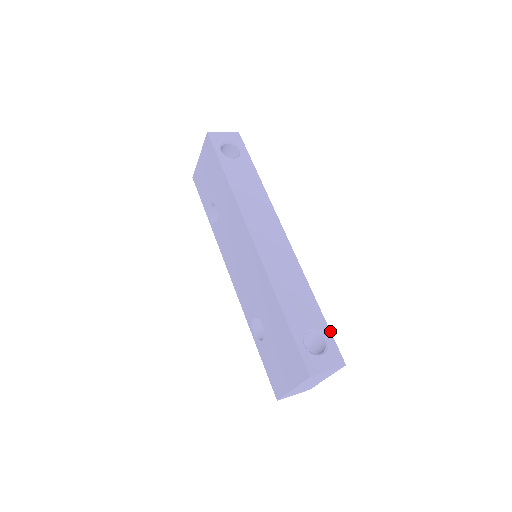
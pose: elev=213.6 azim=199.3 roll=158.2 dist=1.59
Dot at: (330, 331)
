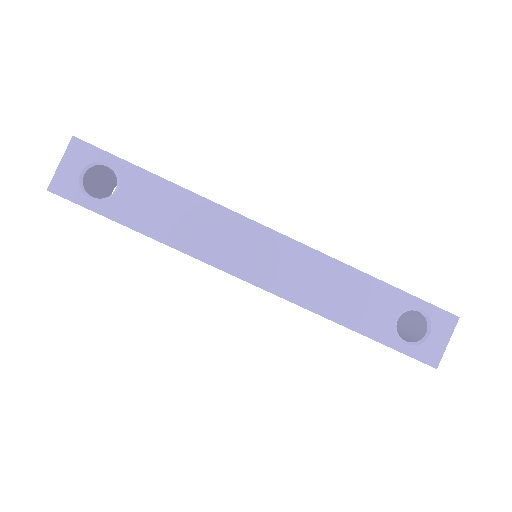
Dot at: (417, 298)
